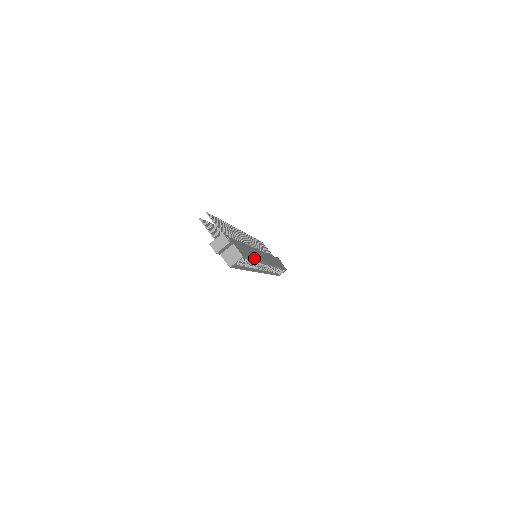
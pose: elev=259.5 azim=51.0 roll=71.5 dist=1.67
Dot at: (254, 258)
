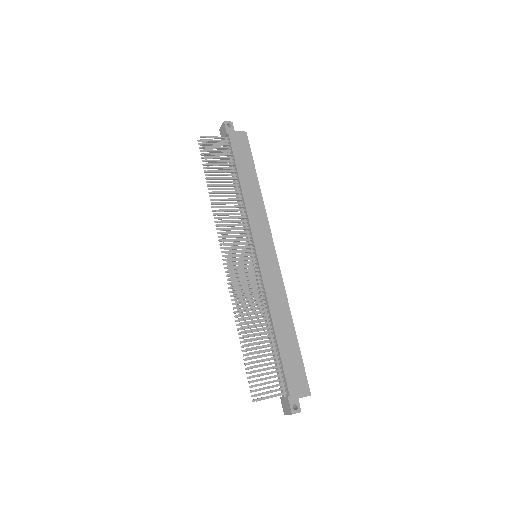
Dot at: (294, 337)
